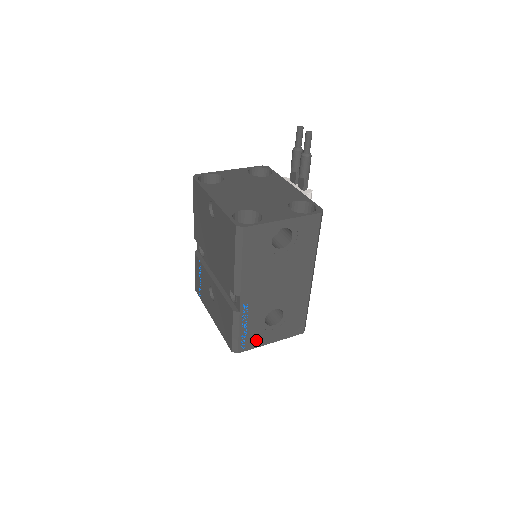
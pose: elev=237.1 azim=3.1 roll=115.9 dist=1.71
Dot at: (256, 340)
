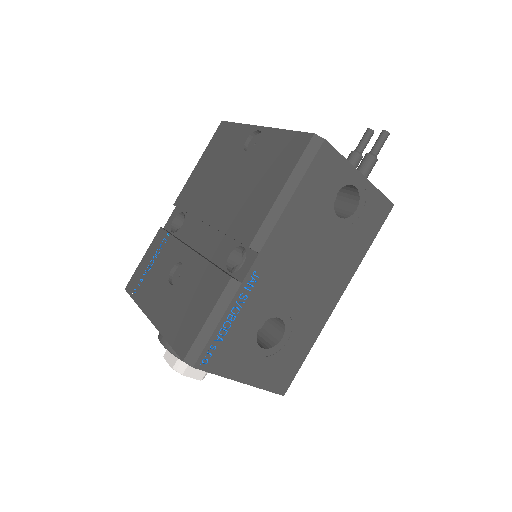
Dot at: (229, 360)
